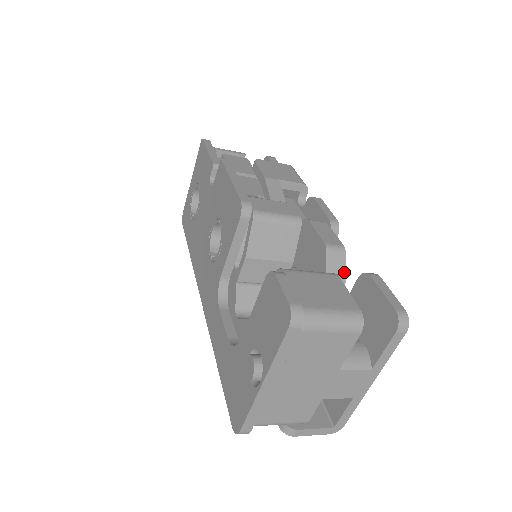
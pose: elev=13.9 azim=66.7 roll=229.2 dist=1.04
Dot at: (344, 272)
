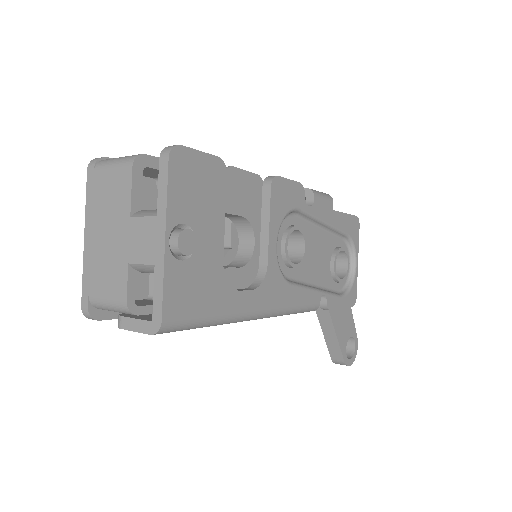
Dot at: occluded
